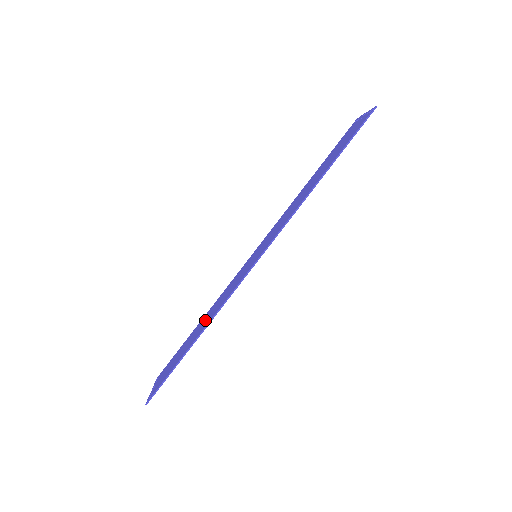
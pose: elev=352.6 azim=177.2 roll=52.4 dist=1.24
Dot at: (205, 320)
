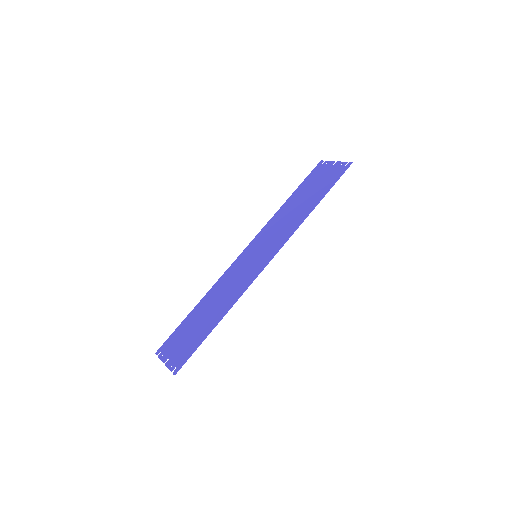
Dot at: (214, 305)
